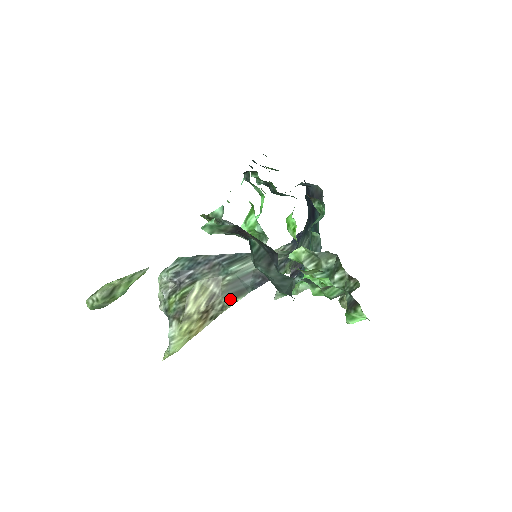
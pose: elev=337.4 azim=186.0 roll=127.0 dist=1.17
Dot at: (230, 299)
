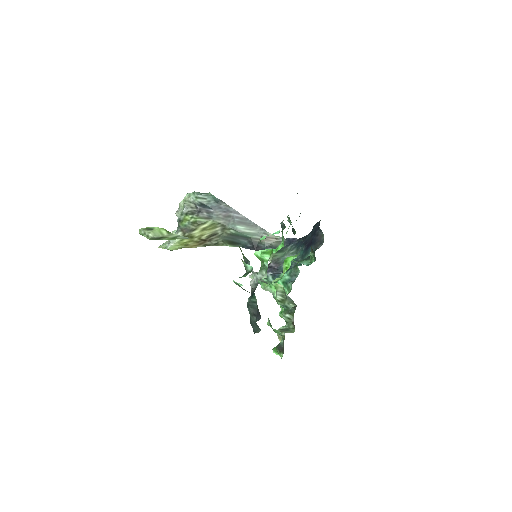
Dot at: (224, 242)
